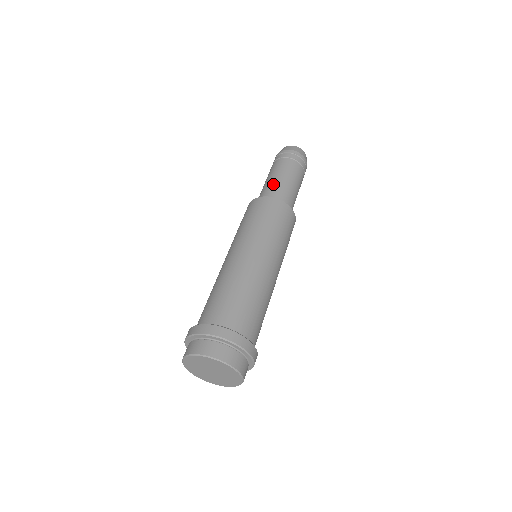
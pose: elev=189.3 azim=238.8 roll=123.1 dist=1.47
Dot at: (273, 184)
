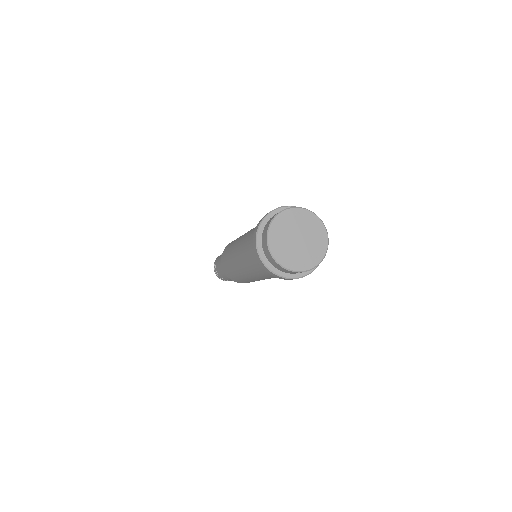
Dot at: occluded
